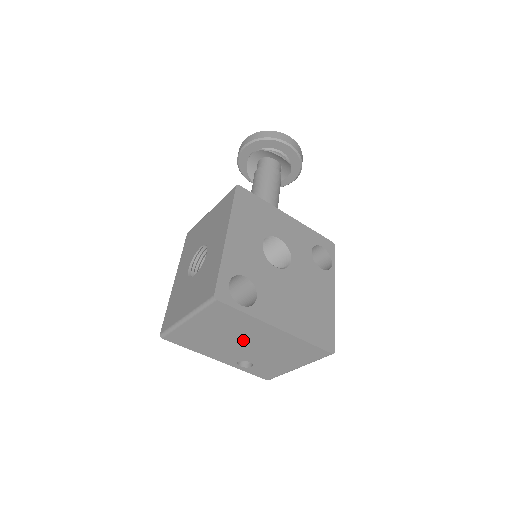
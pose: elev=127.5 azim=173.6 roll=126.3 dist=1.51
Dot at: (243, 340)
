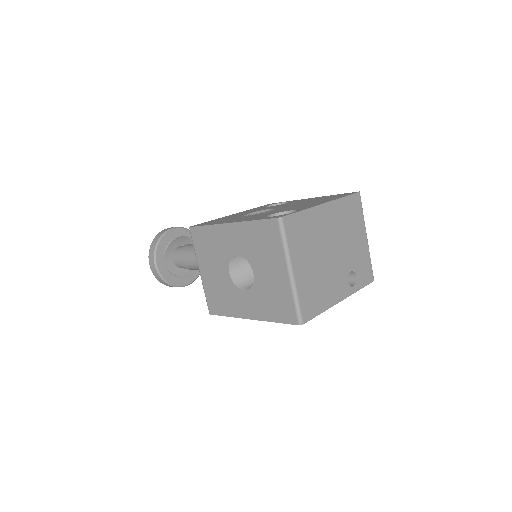
Dot at: (327, 247)
